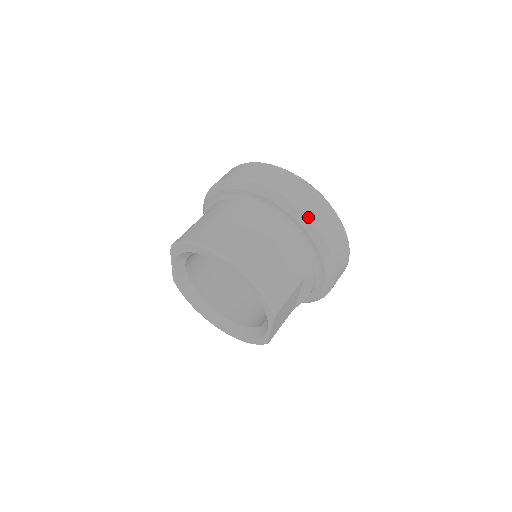
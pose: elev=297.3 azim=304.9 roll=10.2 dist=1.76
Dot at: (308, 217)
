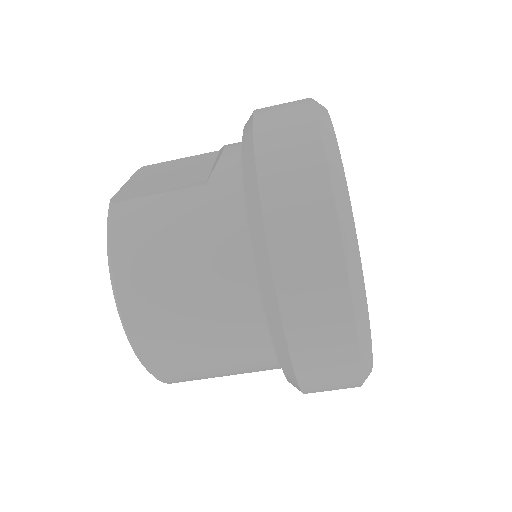
Dot at: (299, 385)
